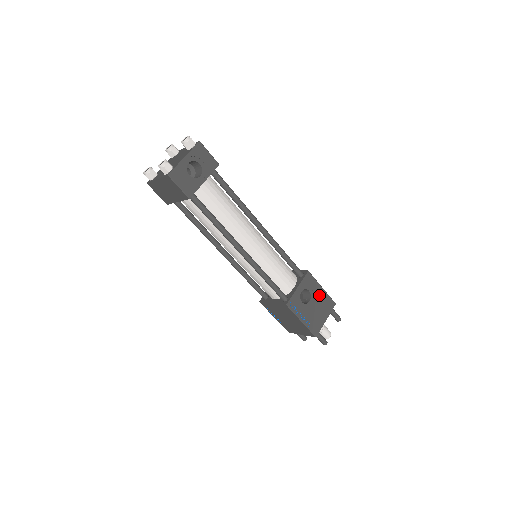
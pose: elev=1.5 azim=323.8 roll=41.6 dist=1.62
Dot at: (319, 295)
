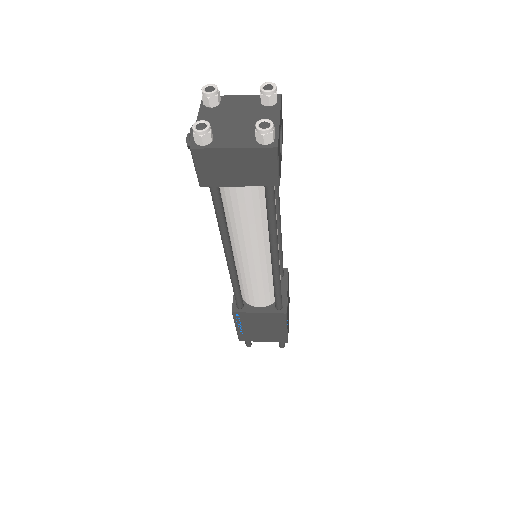
Dot at: occluded
